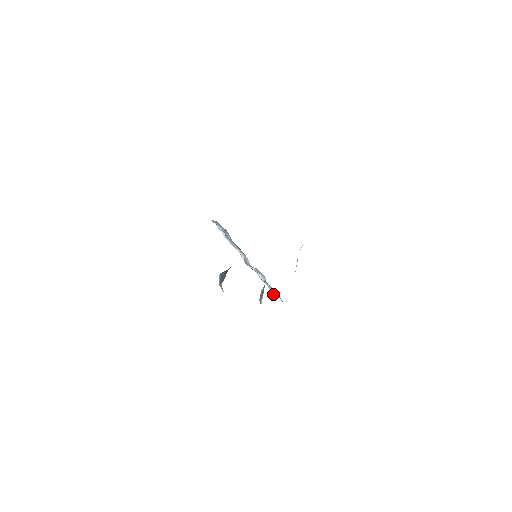
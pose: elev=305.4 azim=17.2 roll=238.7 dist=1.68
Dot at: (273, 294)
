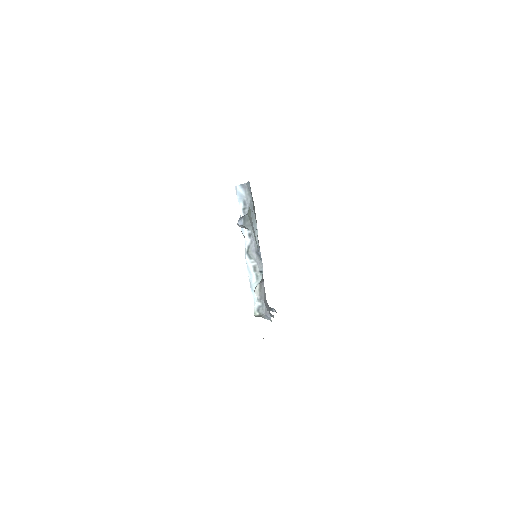
Dot at: (256, 314)
